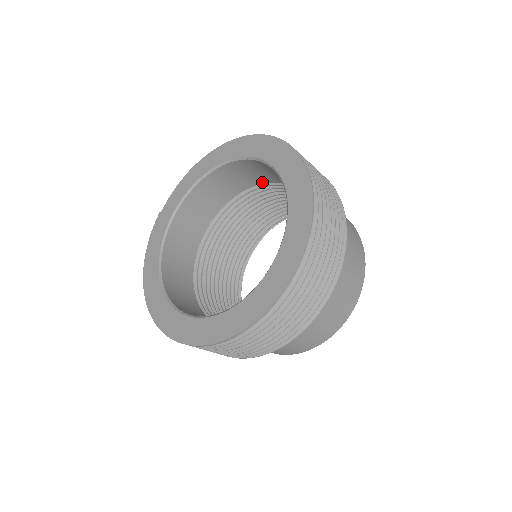
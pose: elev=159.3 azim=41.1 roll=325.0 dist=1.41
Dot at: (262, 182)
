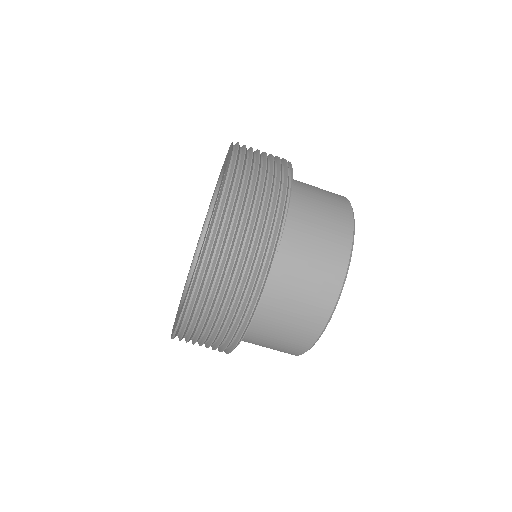
Dot at: occluded
